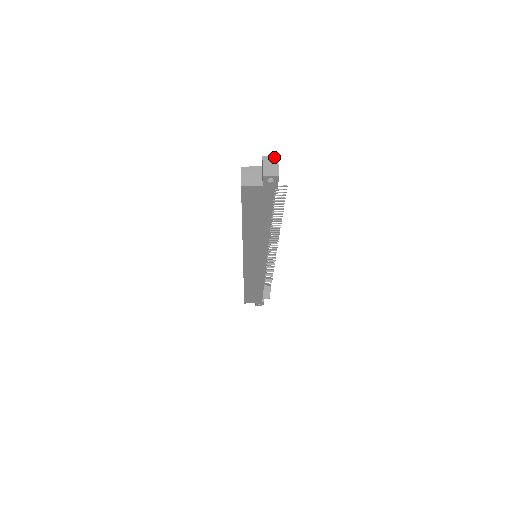
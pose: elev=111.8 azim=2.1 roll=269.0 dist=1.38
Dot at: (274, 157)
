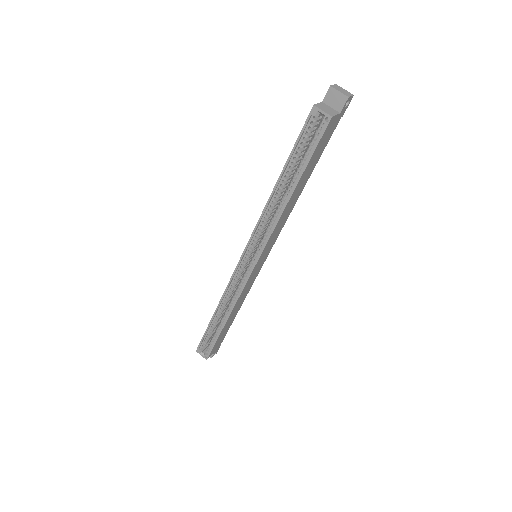
Dot at: (336, 85)
